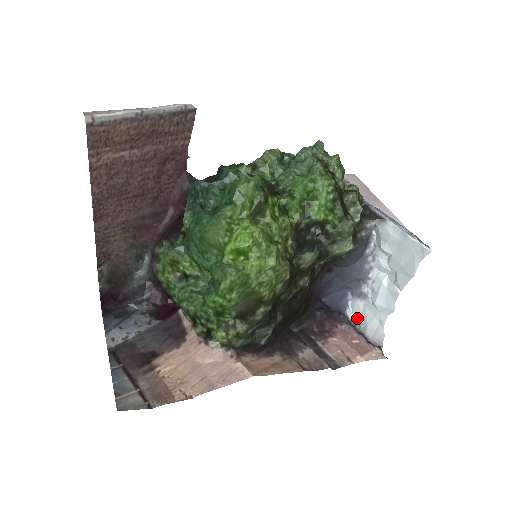
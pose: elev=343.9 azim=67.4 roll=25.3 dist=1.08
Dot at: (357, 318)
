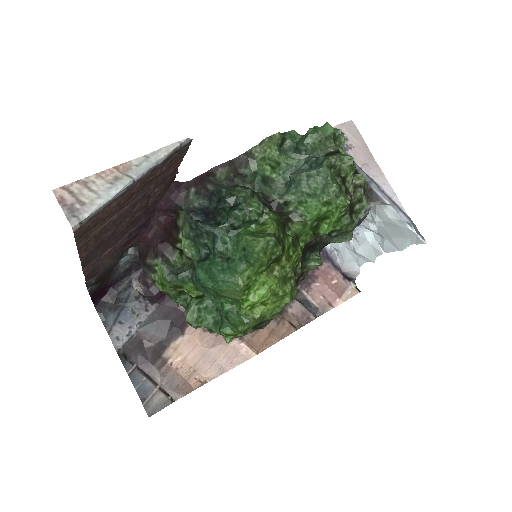
Dot at: (334, 249)
